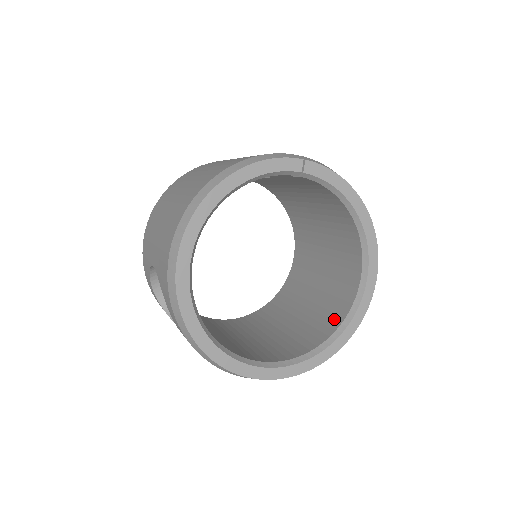
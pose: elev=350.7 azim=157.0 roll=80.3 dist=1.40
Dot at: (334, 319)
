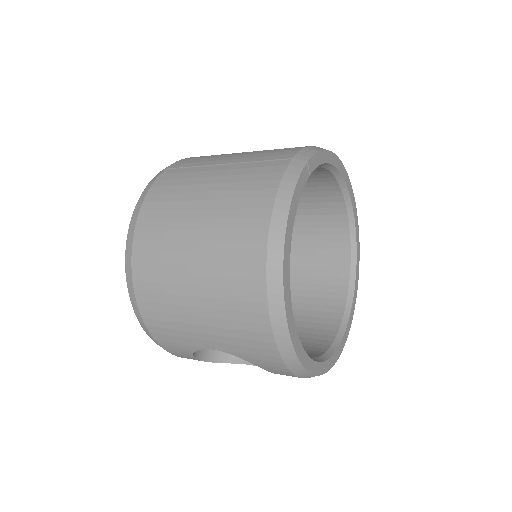
Dot at: (339, 255)
